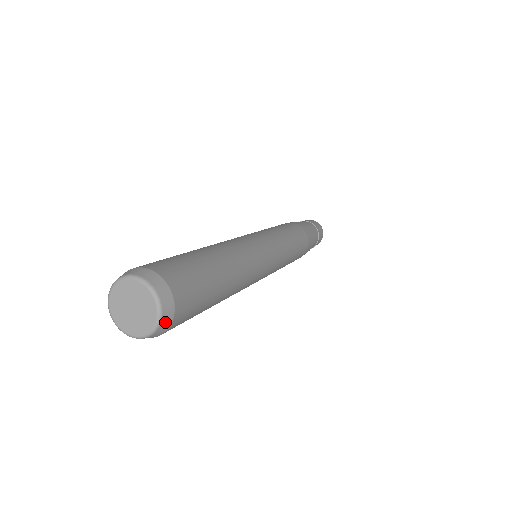
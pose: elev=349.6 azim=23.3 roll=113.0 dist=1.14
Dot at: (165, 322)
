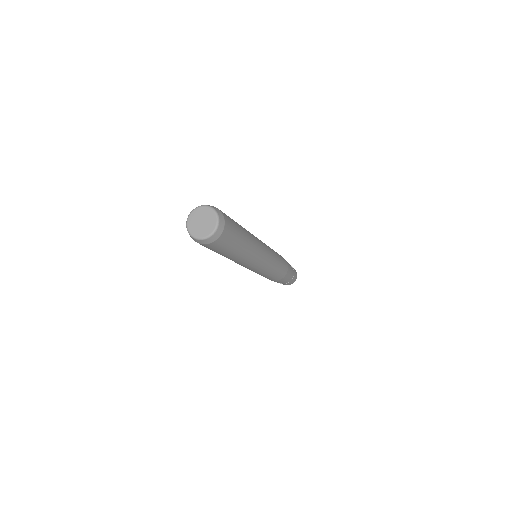
Dot at: (213, 238)
